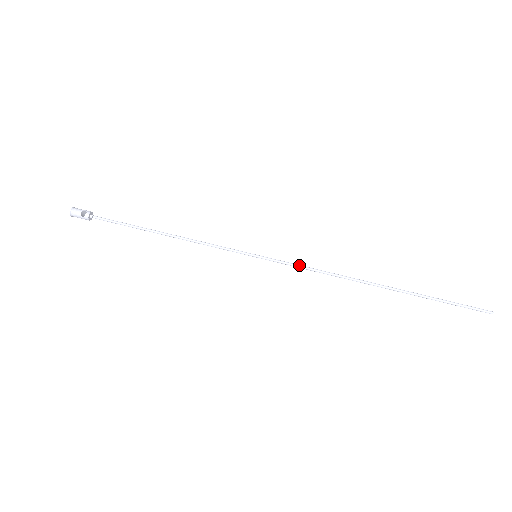
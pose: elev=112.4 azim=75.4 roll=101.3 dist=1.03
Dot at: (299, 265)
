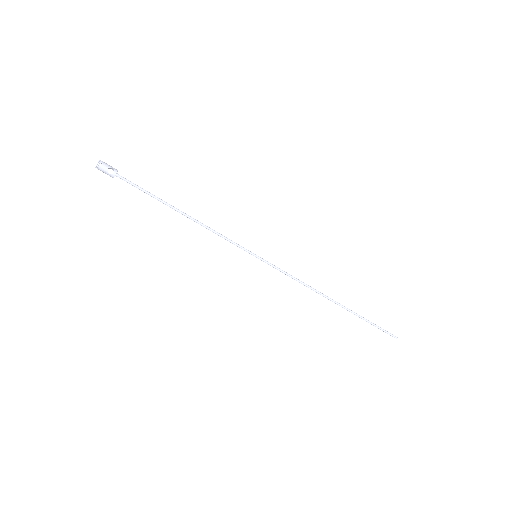
Dot at: (287, 273)
